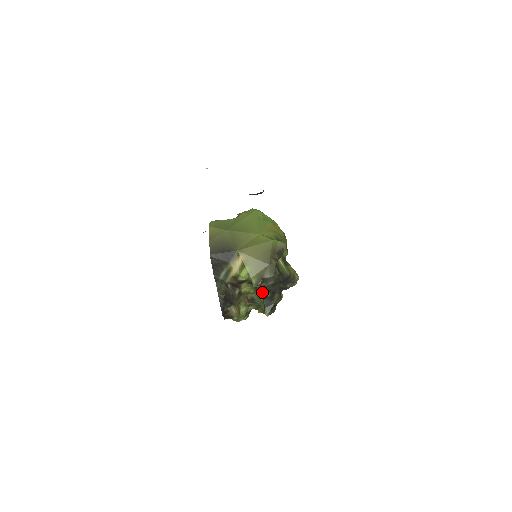
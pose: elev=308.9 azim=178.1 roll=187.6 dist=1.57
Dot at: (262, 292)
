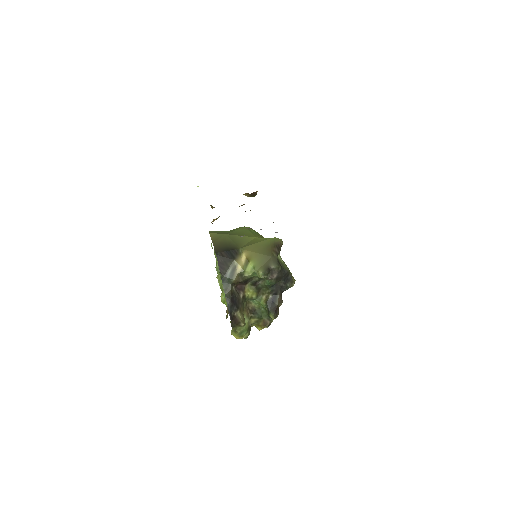
Dot at: (264, 296)
